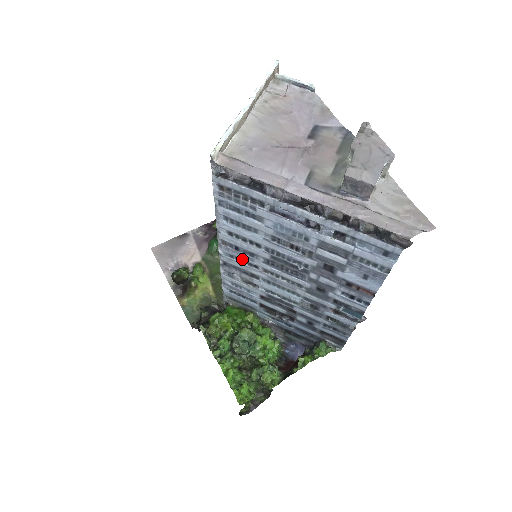
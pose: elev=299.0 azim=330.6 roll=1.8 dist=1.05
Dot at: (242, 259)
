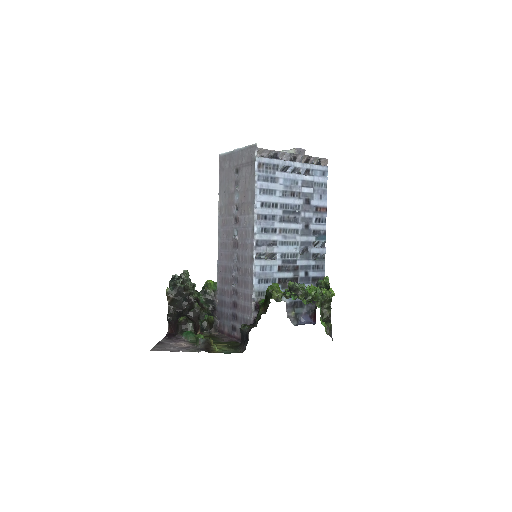
Dot at: (268, 228)
